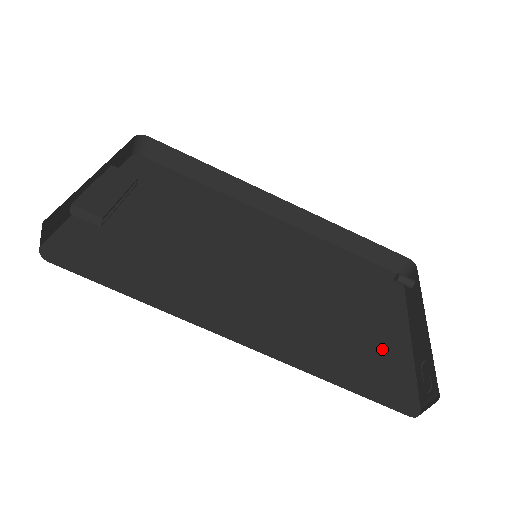
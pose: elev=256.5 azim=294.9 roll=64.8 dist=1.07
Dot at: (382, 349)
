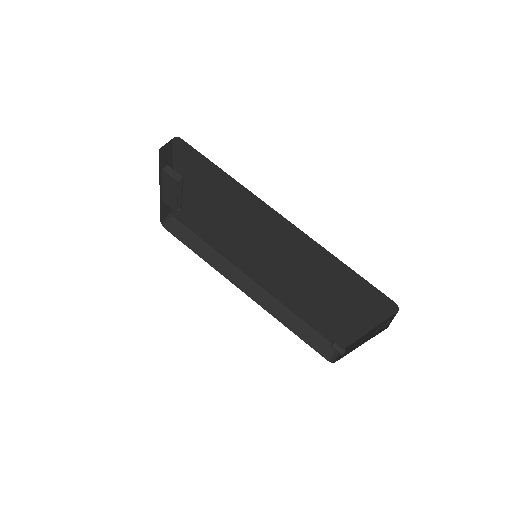
Dot at: occluded
